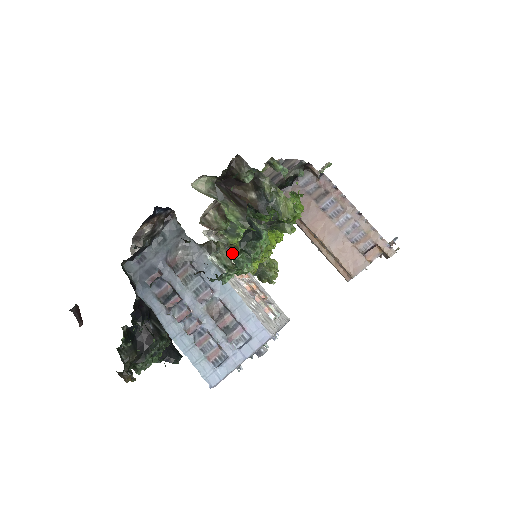
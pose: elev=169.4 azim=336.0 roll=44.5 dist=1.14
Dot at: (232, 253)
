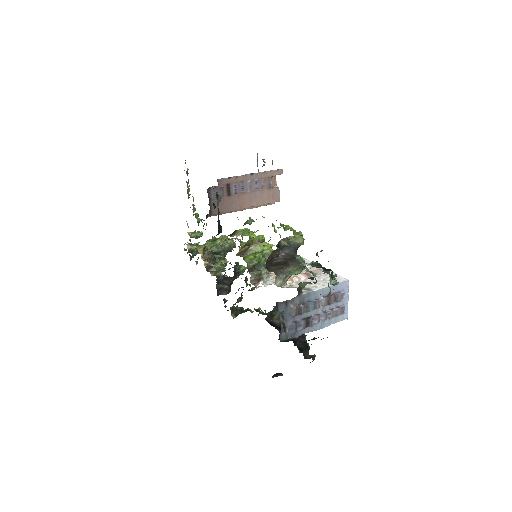
Dot at: occluded
